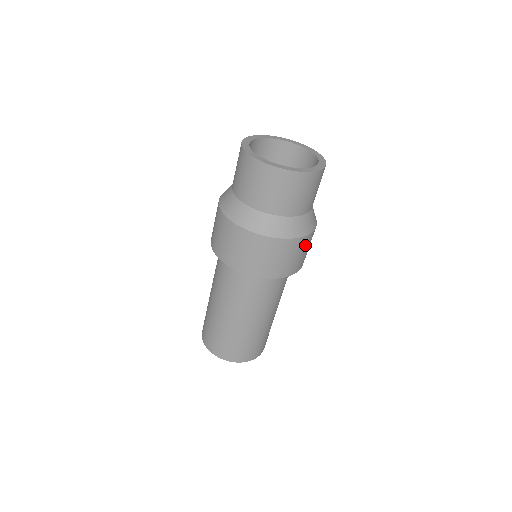
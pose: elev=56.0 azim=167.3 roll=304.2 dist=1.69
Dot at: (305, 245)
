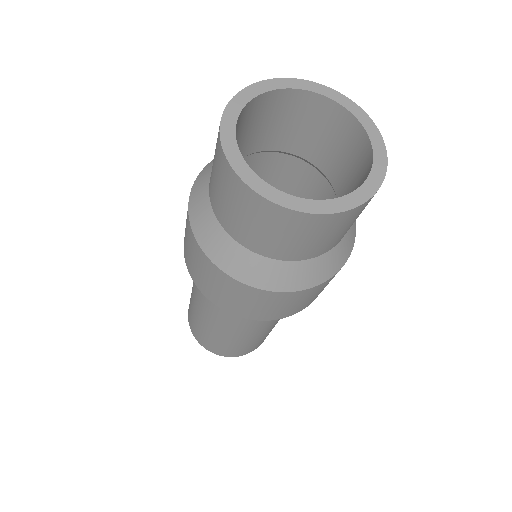
Dot at: (269, 300)
